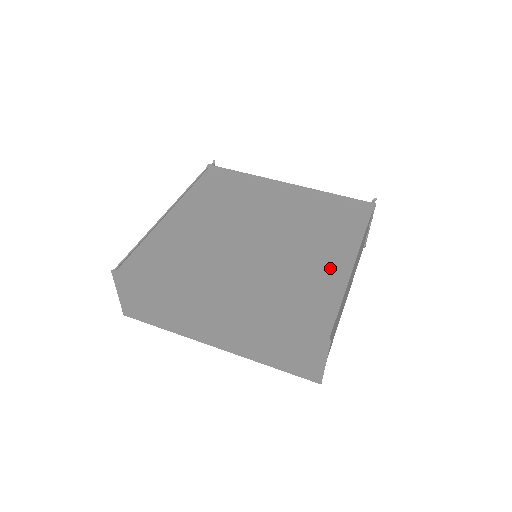
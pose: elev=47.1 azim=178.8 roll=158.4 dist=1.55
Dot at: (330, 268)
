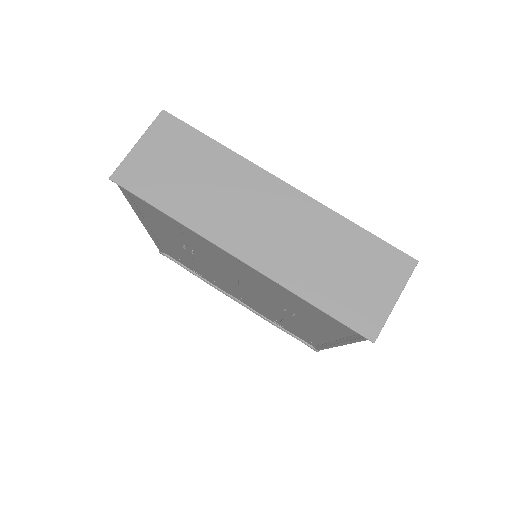
Dot at: occluded
